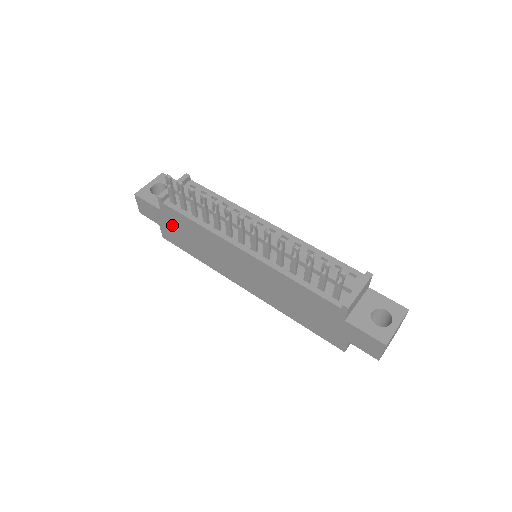
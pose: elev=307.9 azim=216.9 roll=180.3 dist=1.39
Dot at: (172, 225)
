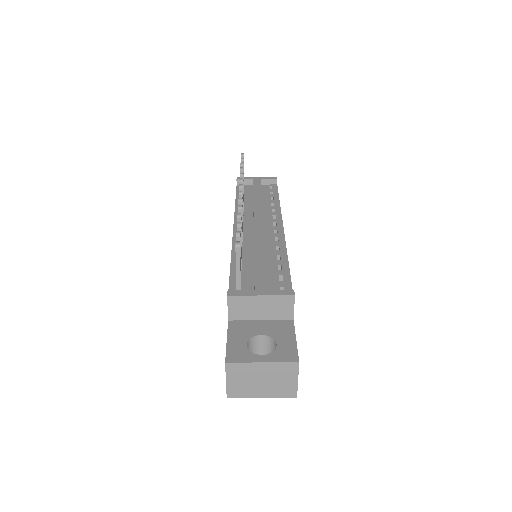
Dot at: occluded
